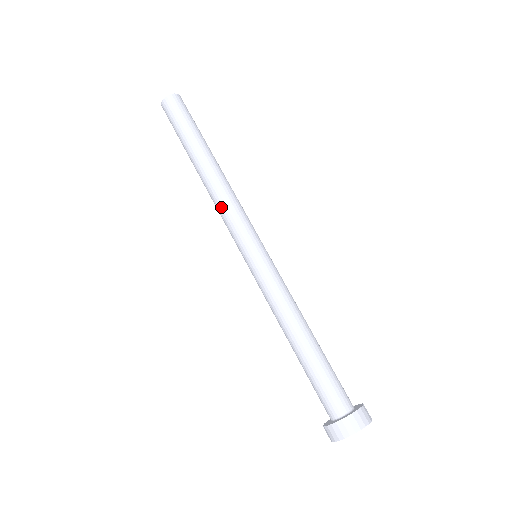
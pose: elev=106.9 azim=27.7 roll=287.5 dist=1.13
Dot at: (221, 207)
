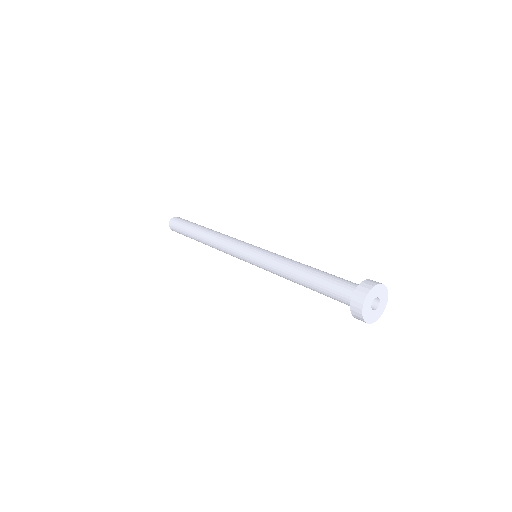
Dot at: (221, 246)
